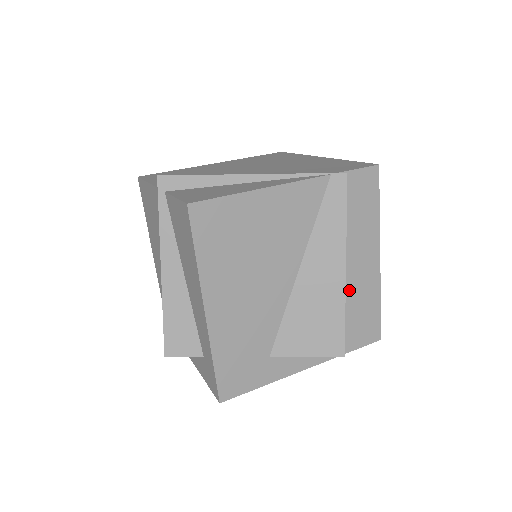
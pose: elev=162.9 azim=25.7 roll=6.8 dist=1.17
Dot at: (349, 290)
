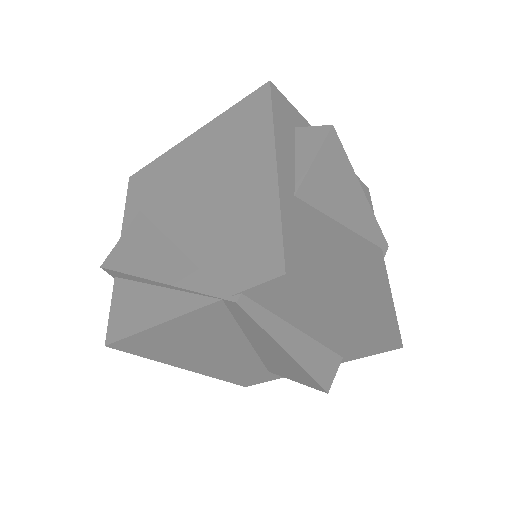
Dot at: (327, 338)
